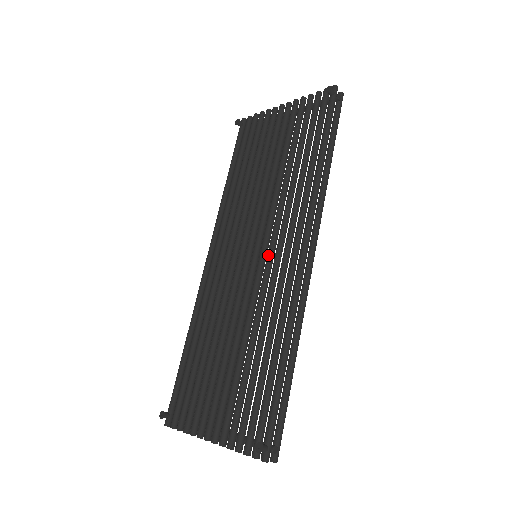
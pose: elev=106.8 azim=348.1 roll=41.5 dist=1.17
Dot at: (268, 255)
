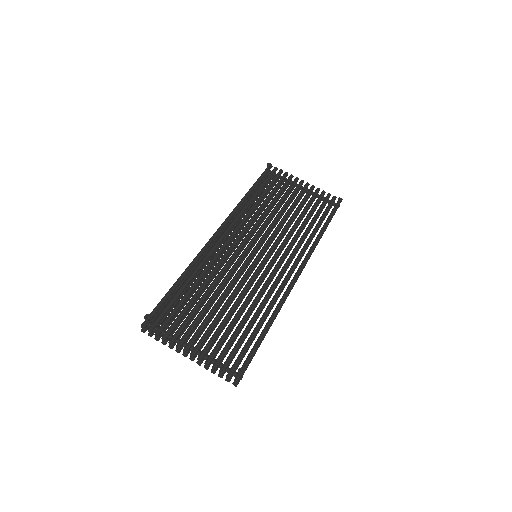
Dot at: (271, 262)
